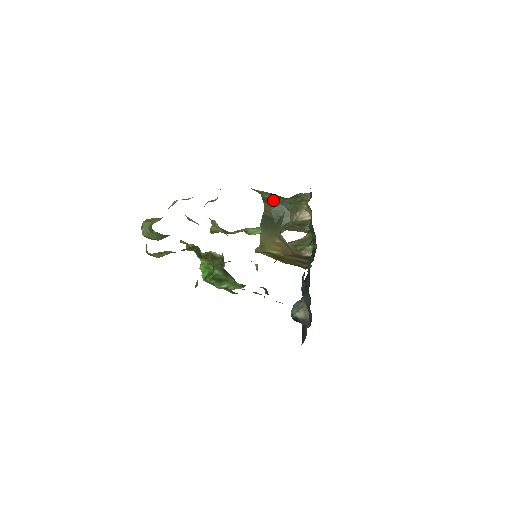
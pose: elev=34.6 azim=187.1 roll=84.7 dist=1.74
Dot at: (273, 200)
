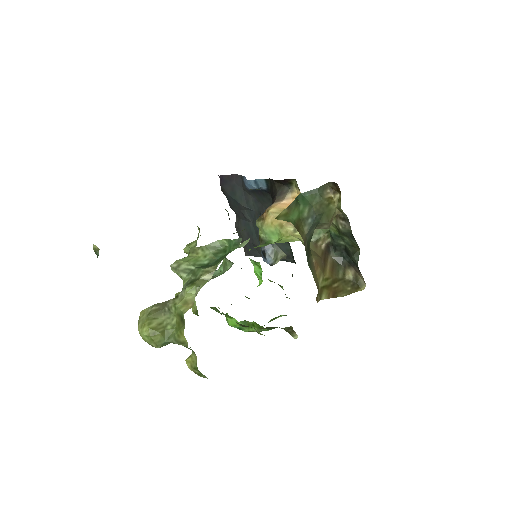
Dot at: (301, 219)
